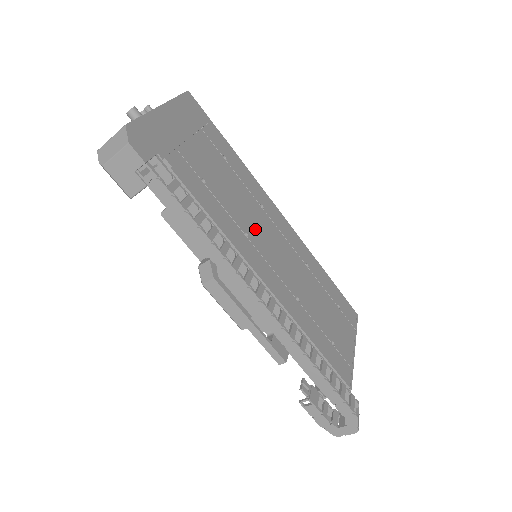
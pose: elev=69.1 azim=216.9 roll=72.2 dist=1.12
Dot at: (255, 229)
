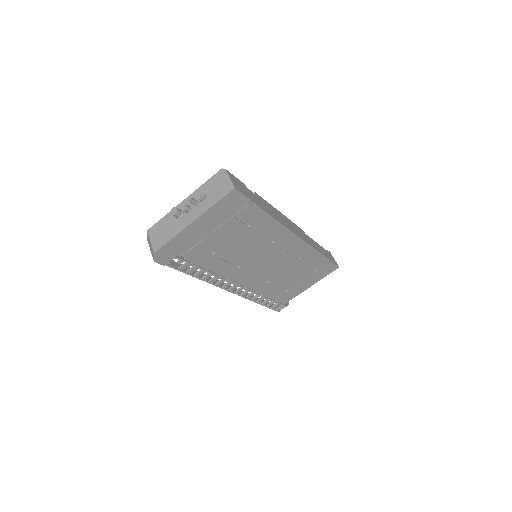
Dot at: (252, 260)
